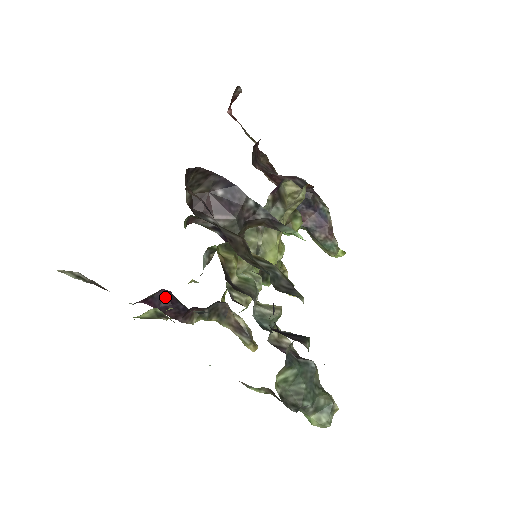
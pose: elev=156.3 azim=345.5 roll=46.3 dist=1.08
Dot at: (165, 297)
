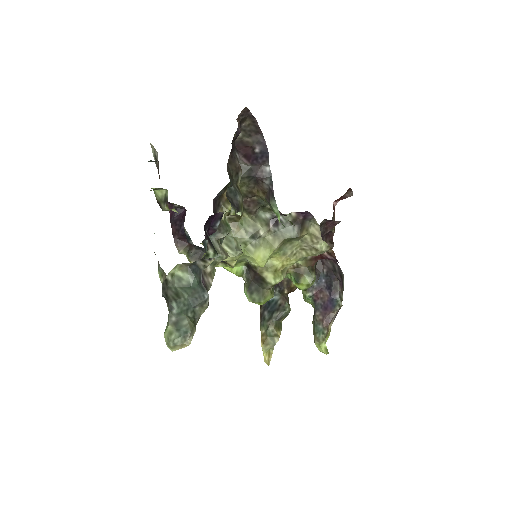
Dot at: (182, 215)
